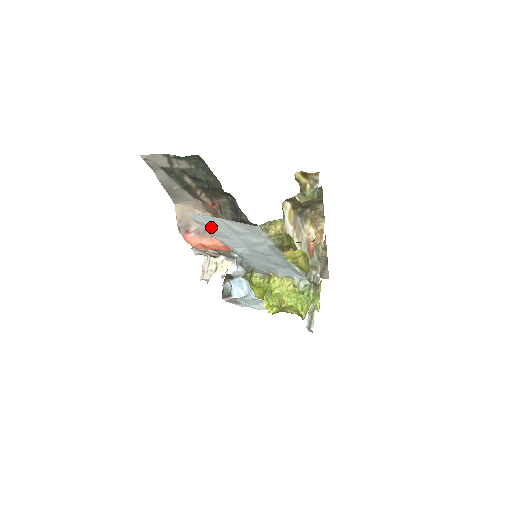
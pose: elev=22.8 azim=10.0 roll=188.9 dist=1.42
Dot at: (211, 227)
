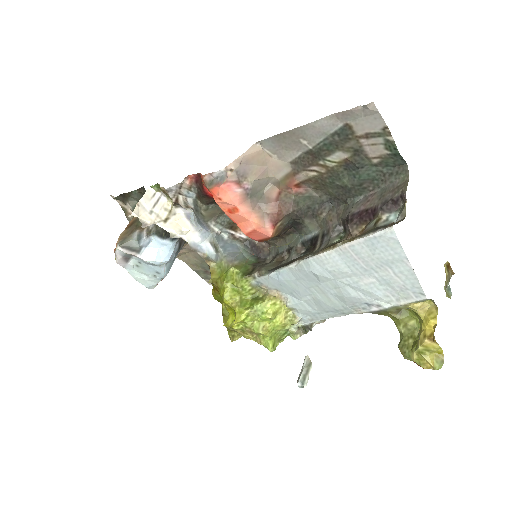
Dot at: (371, 253)
